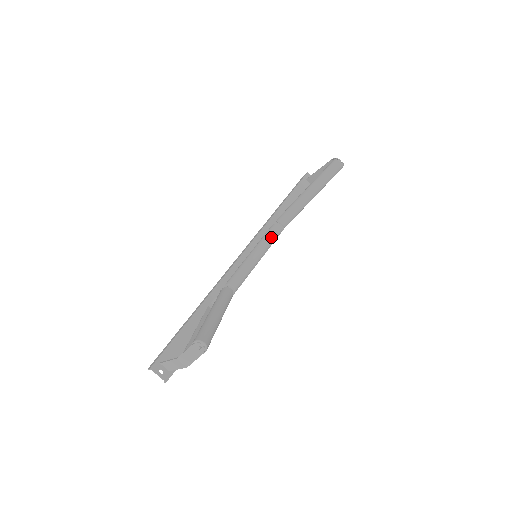
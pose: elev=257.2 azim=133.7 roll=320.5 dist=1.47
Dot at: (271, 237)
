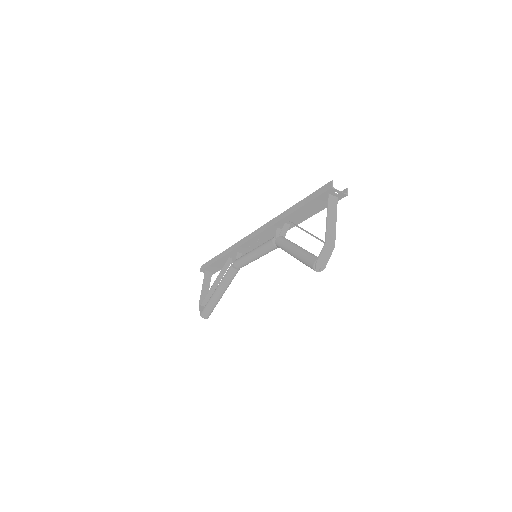
Dot at: (268, 251)
